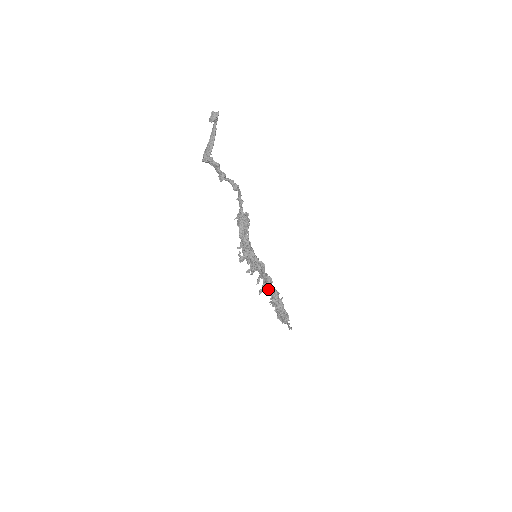
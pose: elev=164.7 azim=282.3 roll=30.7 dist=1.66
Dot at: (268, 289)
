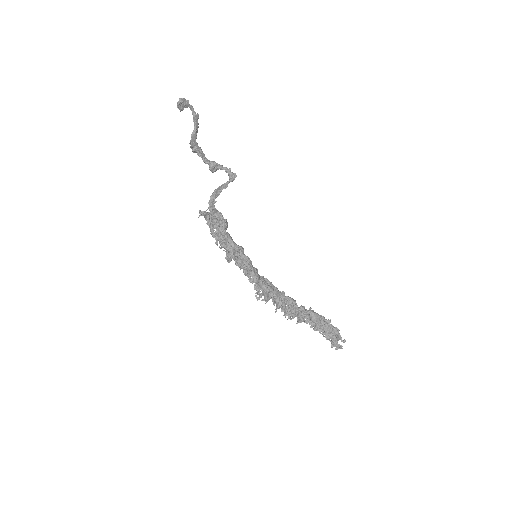
Dot at: (270, 296)
